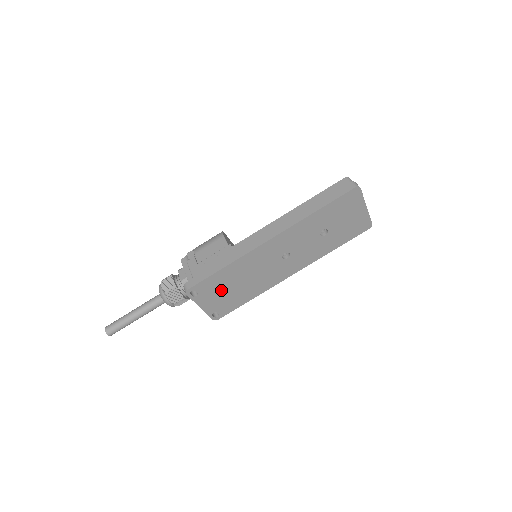
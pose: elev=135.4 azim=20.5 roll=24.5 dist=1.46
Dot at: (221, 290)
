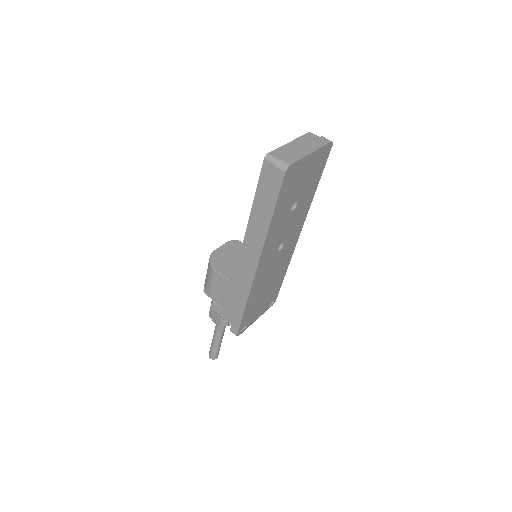
Dot at: (258, 305)
